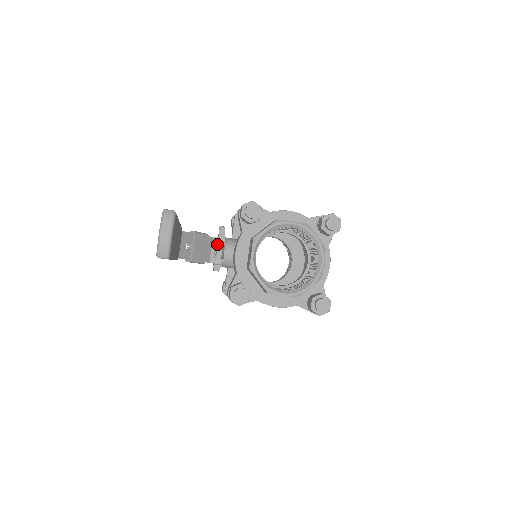
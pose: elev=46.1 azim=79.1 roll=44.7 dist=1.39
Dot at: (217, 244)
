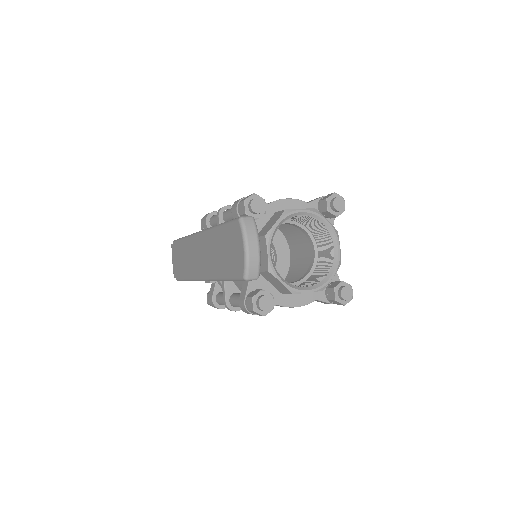
Dot at: occluded
